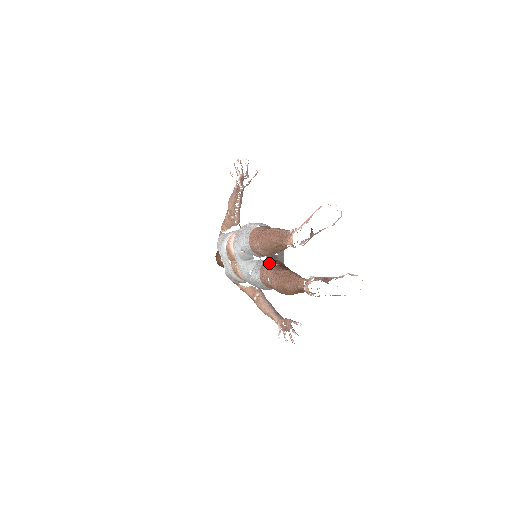
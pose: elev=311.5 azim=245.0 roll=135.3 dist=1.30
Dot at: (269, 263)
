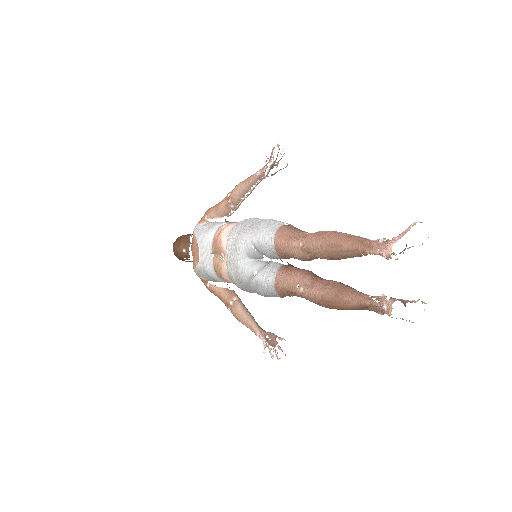
Dot at: (294, 268)
